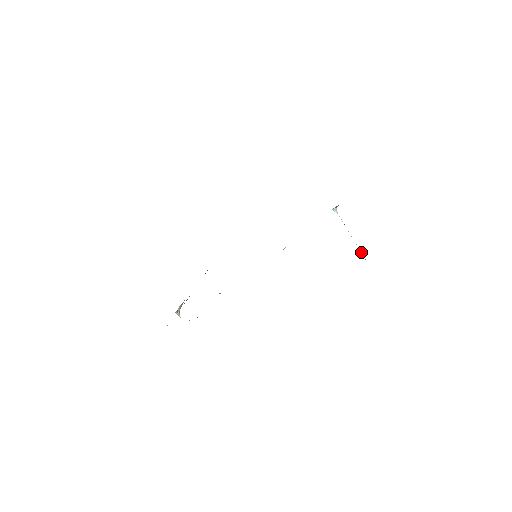
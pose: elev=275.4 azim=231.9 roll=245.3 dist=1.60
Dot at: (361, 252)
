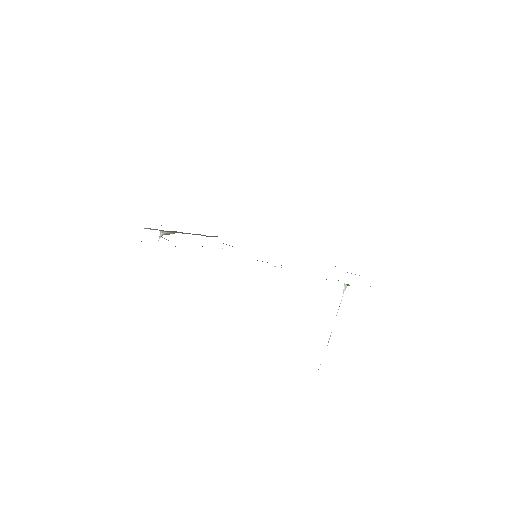
Dot at: occluded
